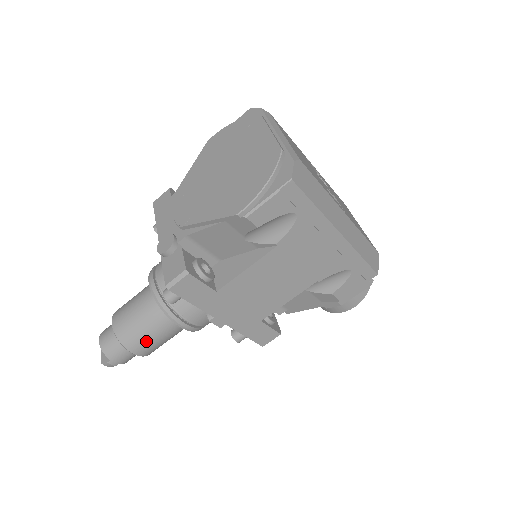
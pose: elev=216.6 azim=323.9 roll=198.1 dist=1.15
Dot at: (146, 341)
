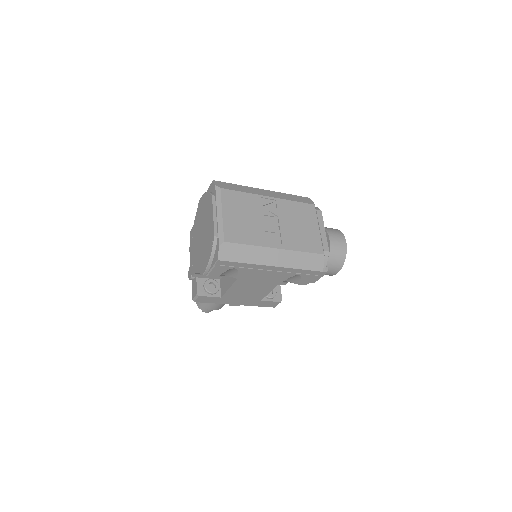
Dot at: (214, 305)
